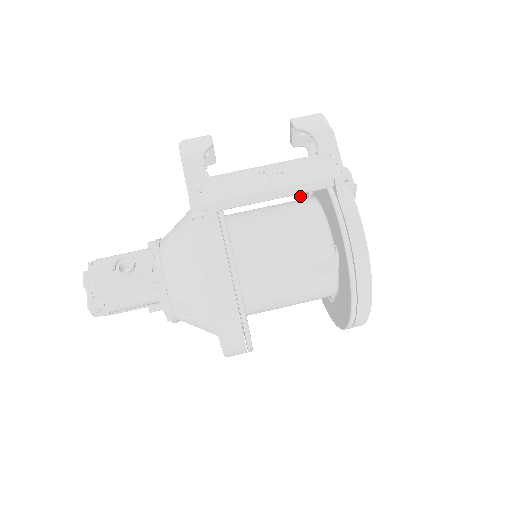
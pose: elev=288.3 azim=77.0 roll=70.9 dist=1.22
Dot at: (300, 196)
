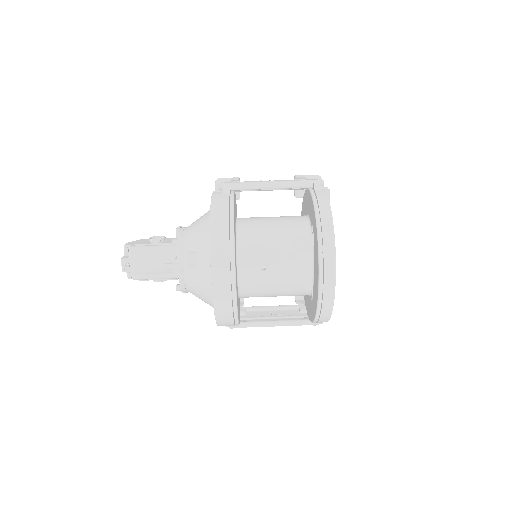
Dot at: occluded
